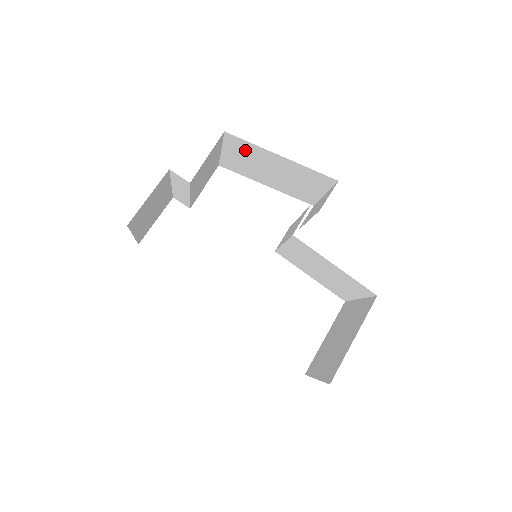
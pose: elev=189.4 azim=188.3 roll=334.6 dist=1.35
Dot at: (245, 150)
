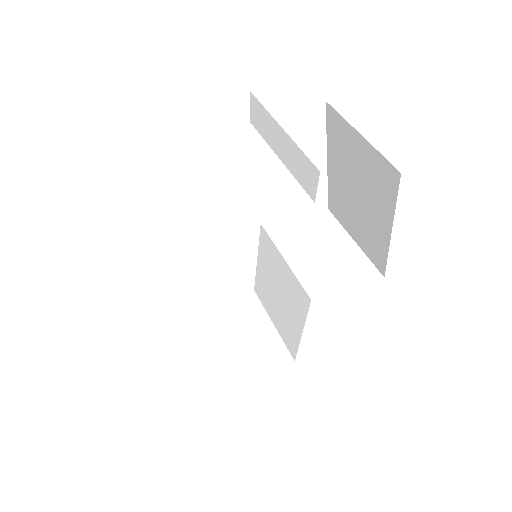
Dot at: (378, 180)
